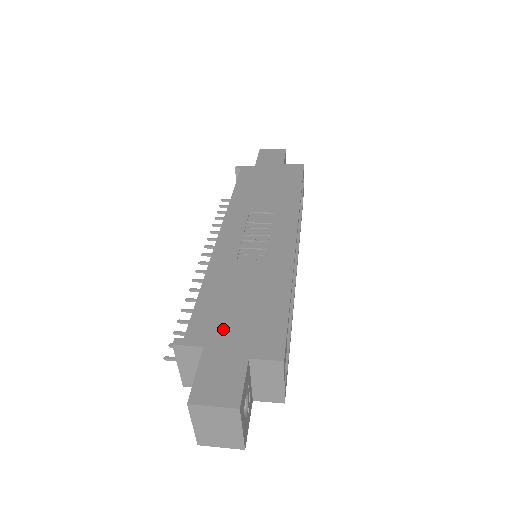
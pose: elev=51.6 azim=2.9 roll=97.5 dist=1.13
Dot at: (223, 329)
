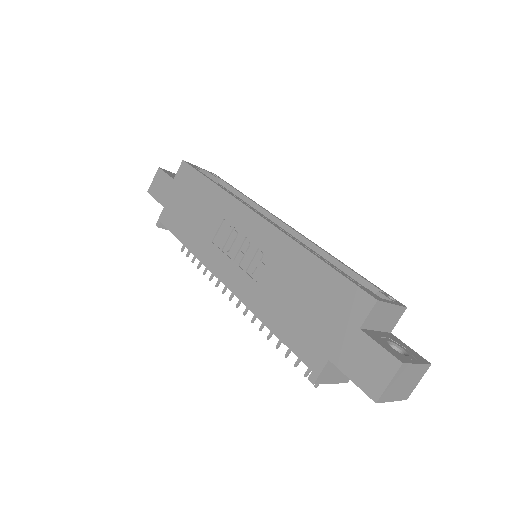
Dot at: (320, 334)
